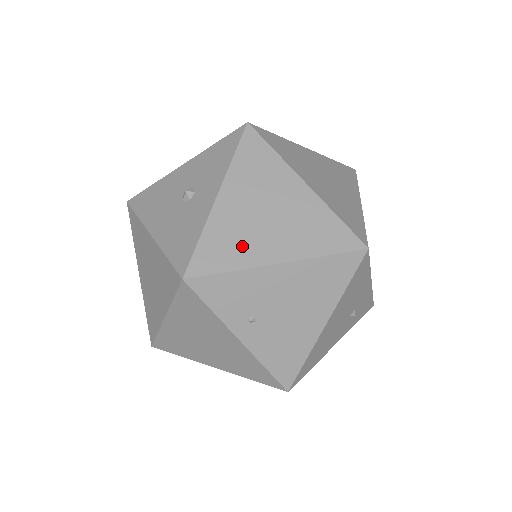
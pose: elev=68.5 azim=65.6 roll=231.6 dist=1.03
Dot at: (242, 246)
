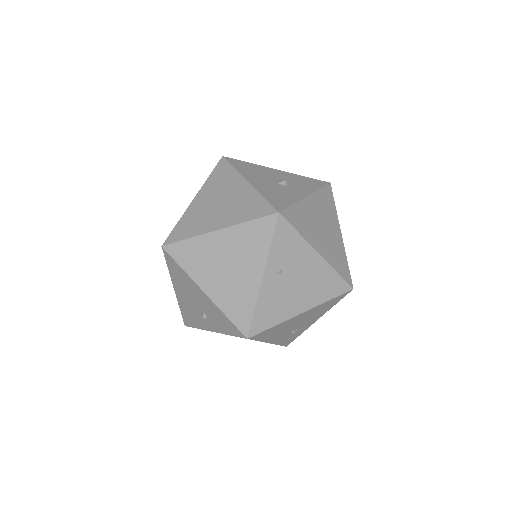
Dot at: (308, 228)
